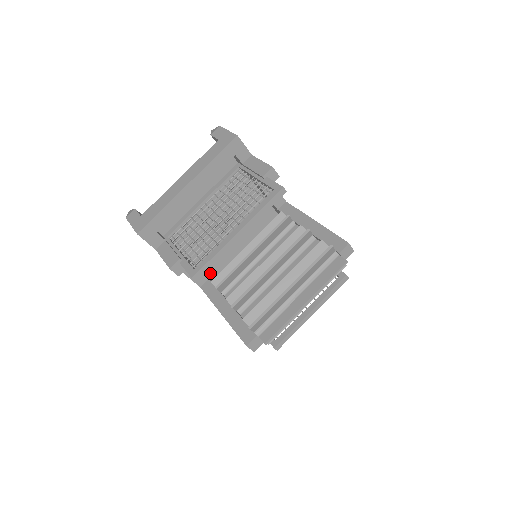
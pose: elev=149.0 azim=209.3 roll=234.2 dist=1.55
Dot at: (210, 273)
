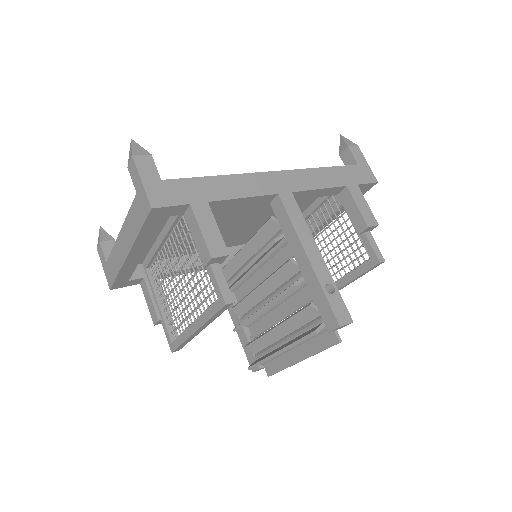
Dot at: occluded
